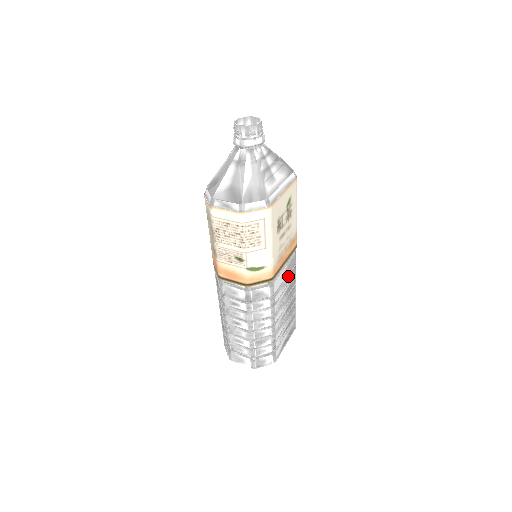
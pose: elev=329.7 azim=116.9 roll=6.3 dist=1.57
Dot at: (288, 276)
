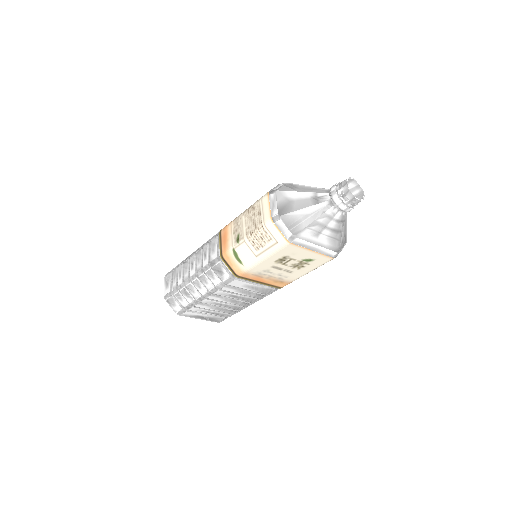
Dot at: (251, 292)
